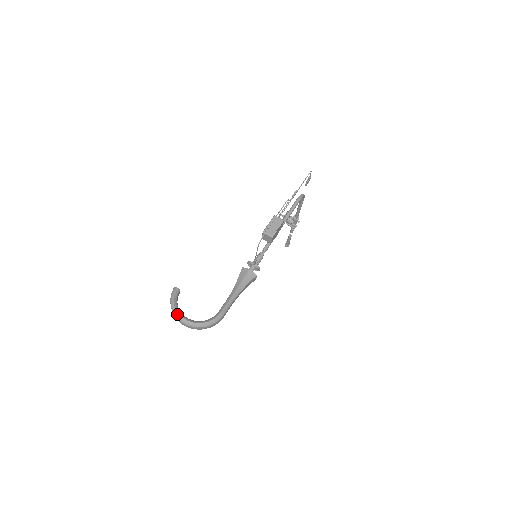
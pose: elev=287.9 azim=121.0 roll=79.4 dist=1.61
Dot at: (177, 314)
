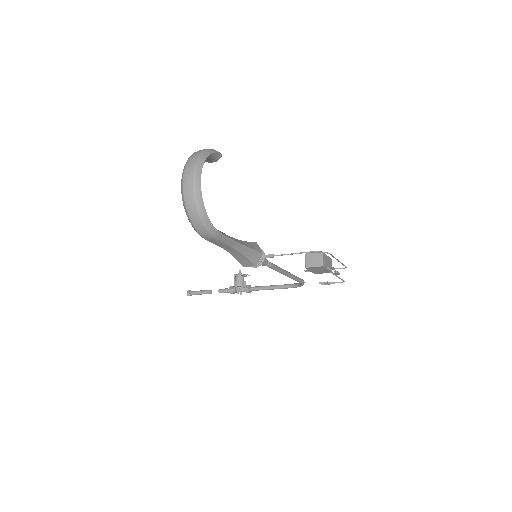
Dot at: (201, 164)
